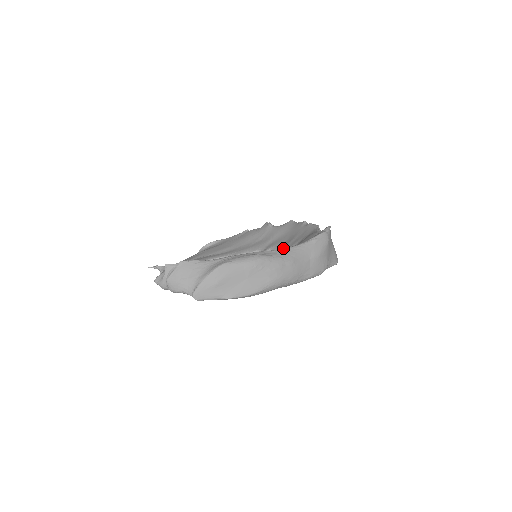
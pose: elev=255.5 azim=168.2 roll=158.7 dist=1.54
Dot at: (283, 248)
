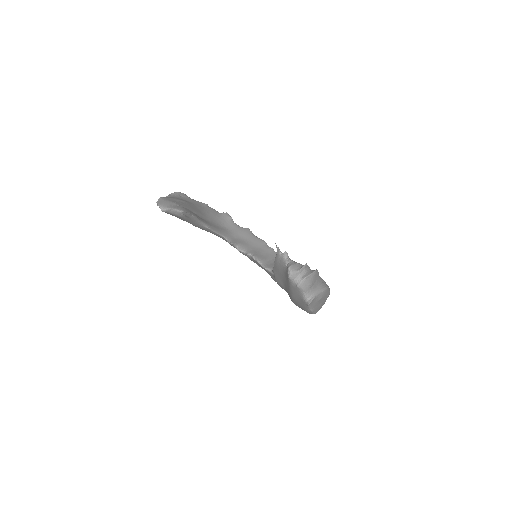
Dot at: (256, 256)
